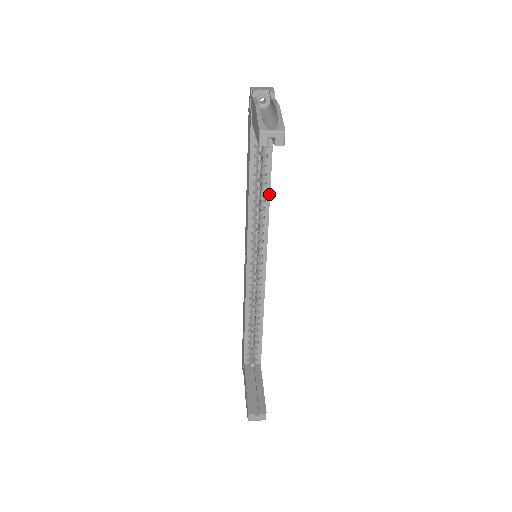
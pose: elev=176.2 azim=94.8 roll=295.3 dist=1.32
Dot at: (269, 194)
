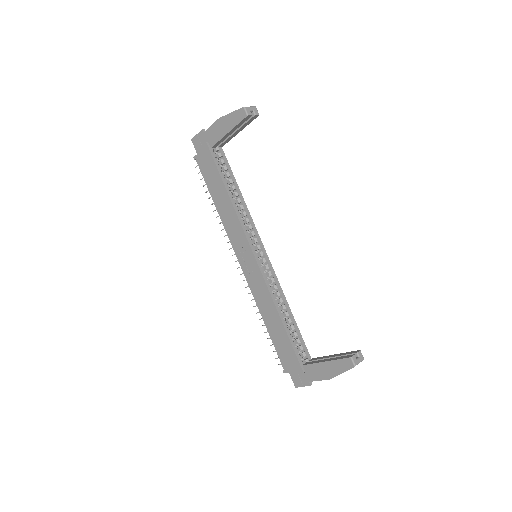
Dot at: (242, 198)
